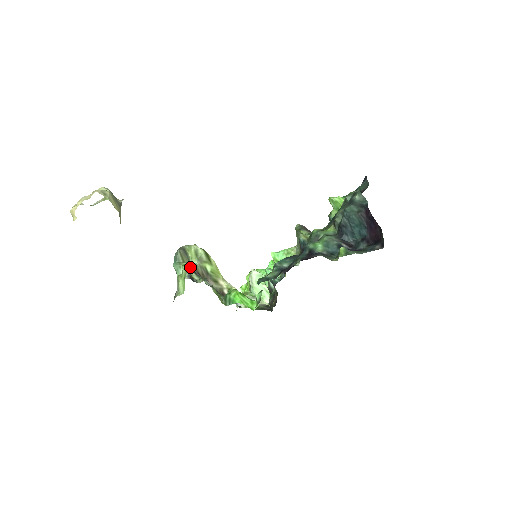
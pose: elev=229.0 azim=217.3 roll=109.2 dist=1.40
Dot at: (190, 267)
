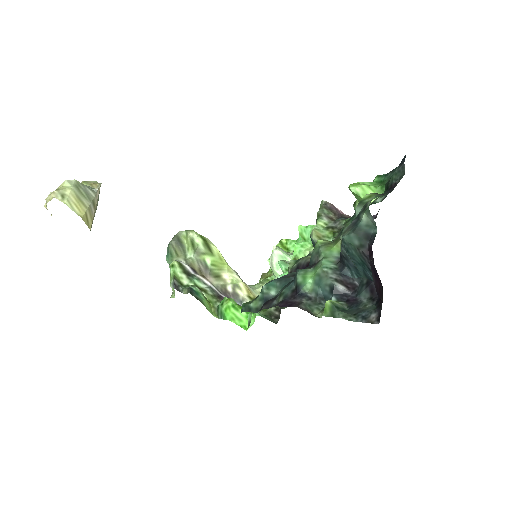
Dot at: (181, 265)
